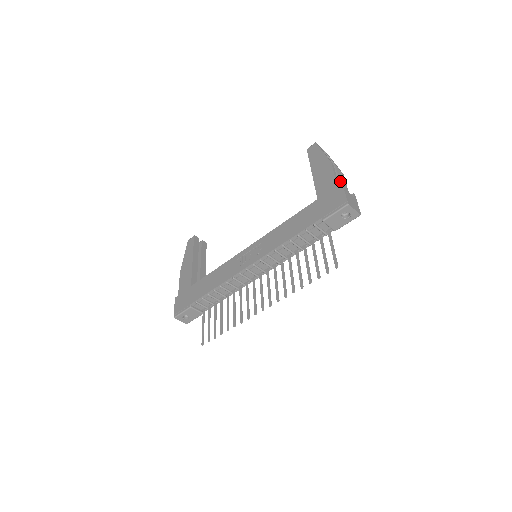
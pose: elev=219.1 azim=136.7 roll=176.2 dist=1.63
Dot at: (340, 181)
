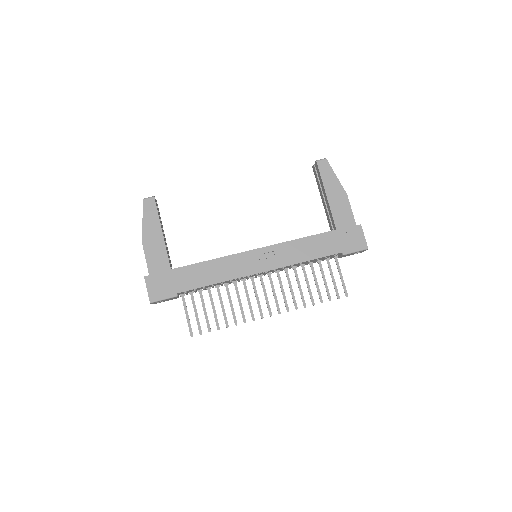
Dot at: occluded
